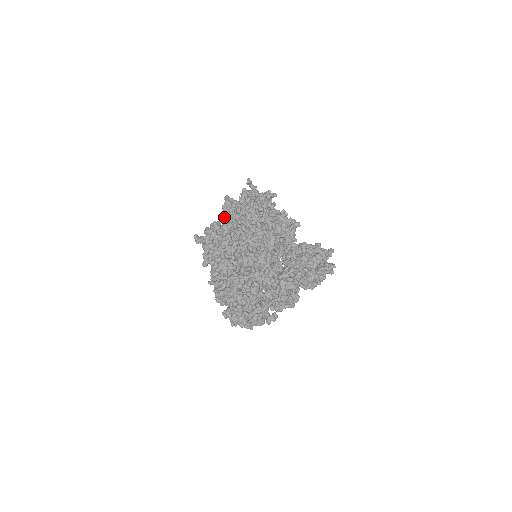
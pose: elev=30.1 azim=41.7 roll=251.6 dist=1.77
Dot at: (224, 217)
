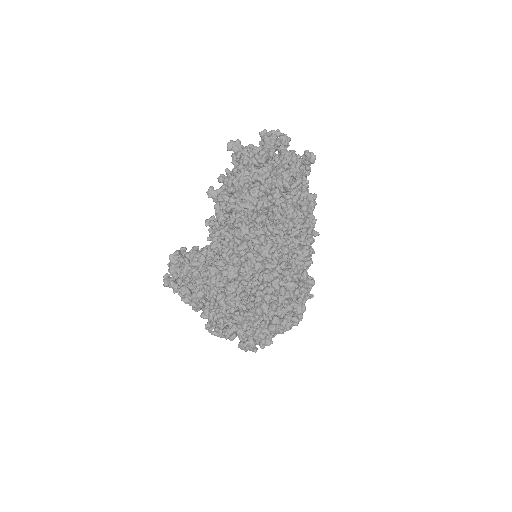
Dot at: (254, 182)
